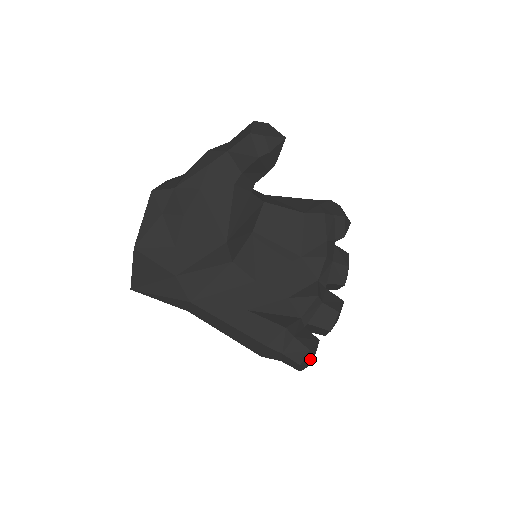
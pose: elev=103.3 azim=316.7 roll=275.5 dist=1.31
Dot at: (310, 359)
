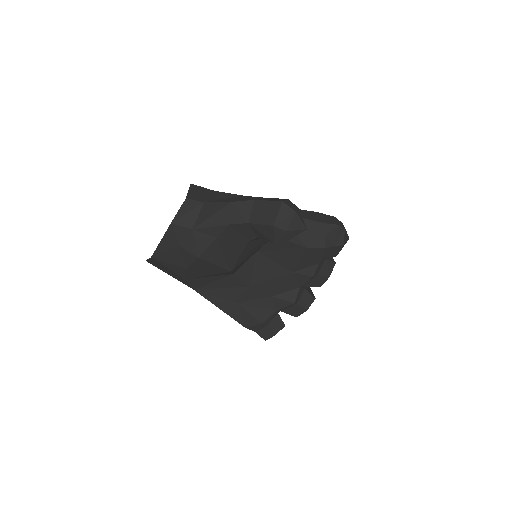
Dot at: occluded
